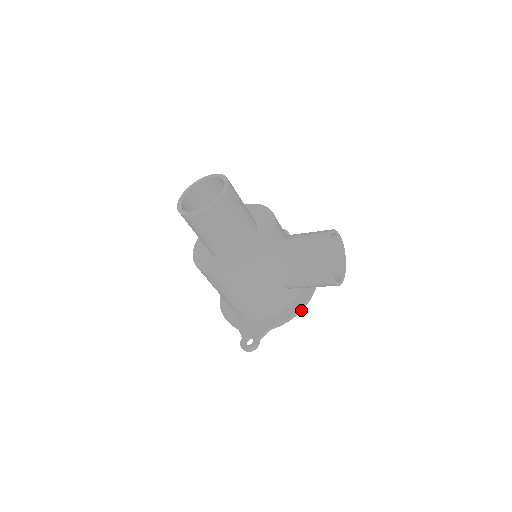
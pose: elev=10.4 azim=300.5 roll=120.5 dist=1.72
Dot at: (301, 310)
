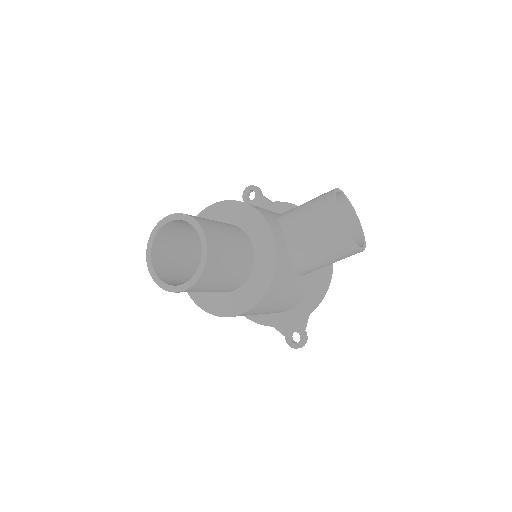
Dot at: (330, 280)
